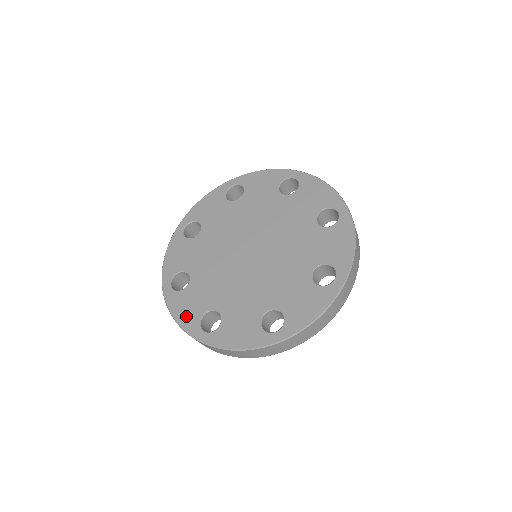
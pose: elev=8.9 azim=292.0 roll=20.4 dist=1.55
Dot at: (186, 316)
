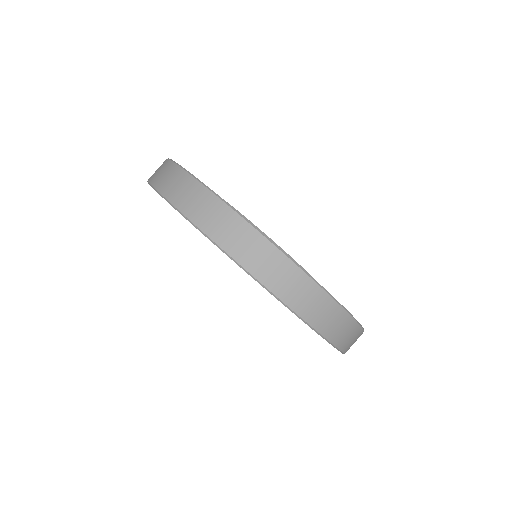
Dot at: occluded
